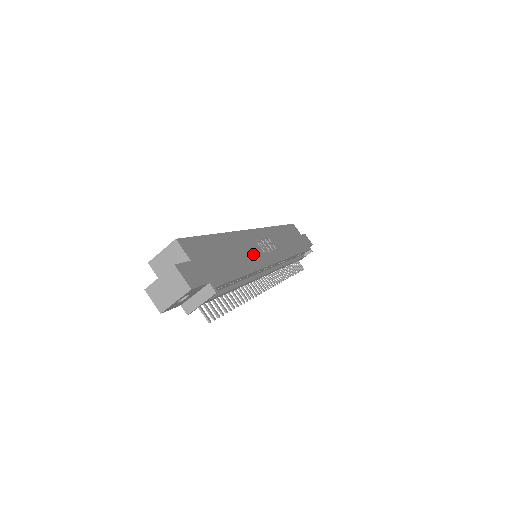
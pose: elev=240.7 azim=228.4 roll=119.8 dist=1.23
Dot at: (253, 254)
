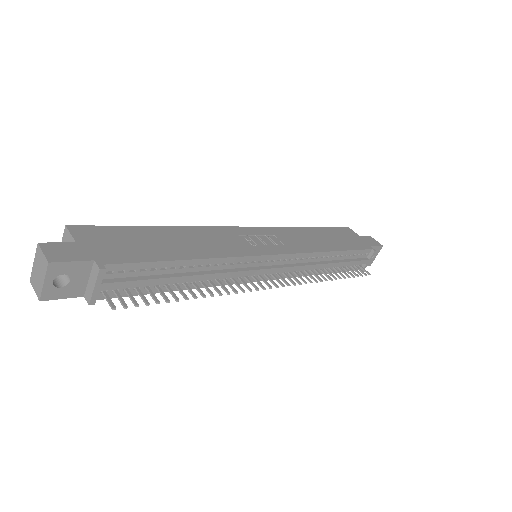
Dot at: (222, 245)
